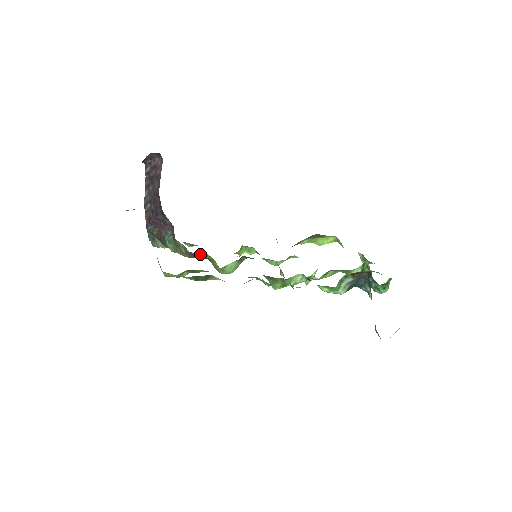
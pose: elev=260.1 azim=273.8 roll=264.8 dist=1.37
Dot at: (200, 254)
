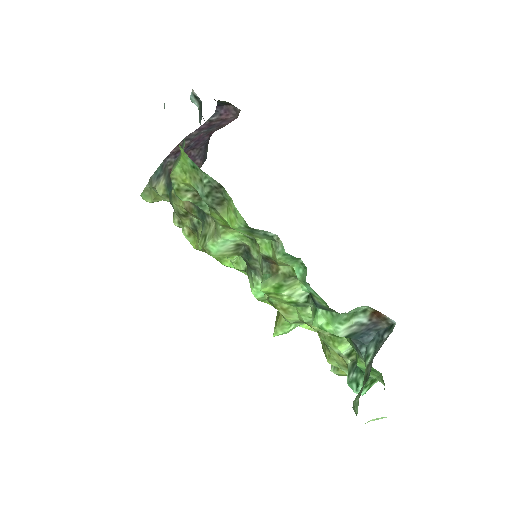
Dot at: (193, 222)
